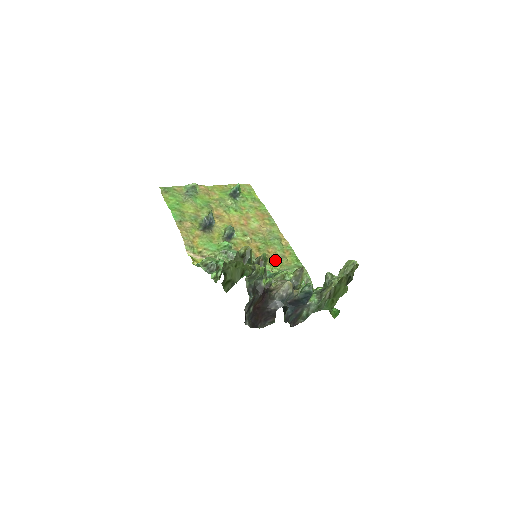
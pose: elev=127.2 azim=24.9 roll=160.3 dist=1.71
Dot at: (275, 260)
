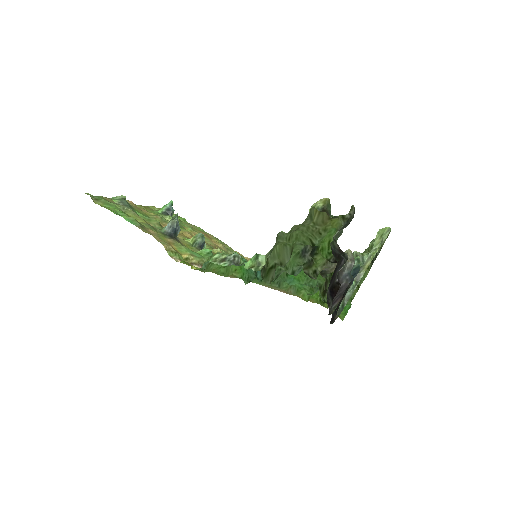
Dot at: occluded
